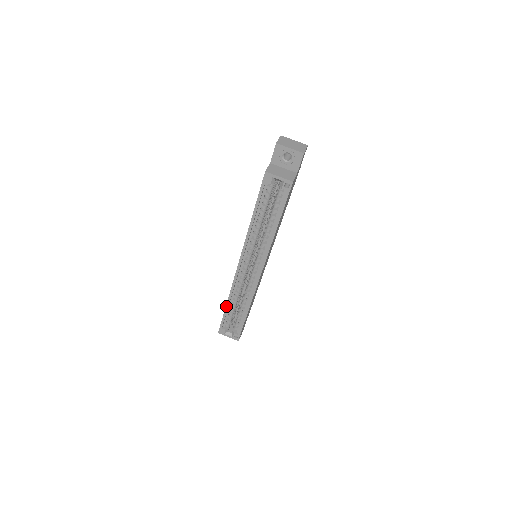
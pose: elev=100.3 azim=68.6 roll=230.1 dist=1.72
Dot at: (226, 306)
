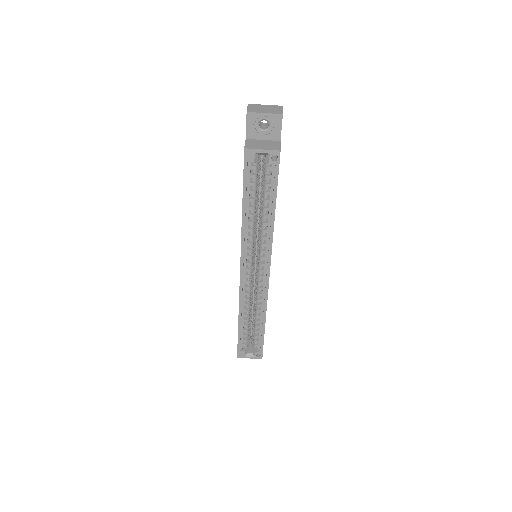
Dot at: (238, 324)
